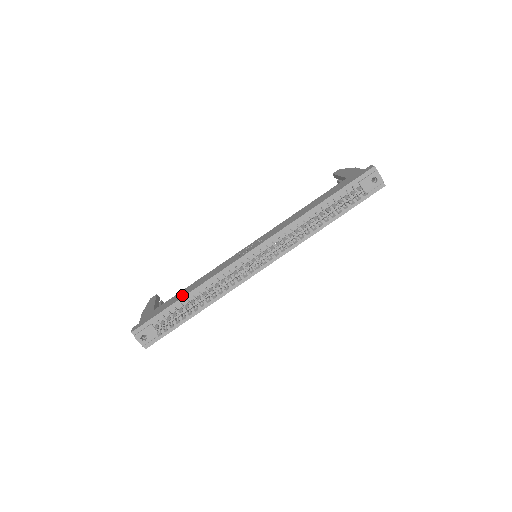
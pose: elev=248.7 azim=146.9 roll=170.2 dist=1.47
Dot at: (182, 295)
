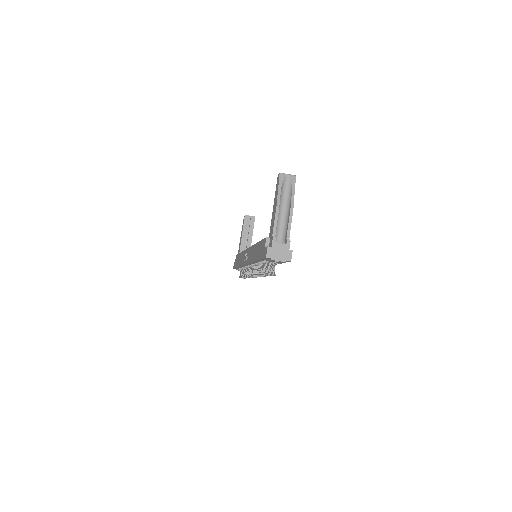
Dot at: occluded
